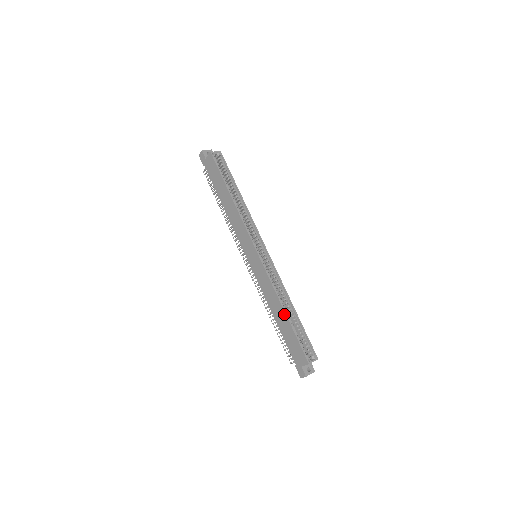
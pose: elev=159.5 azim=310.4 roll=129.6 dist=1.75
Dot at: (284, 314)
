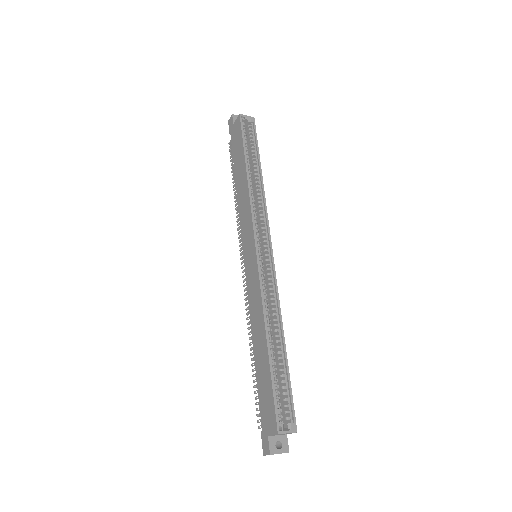
Dot at: (265, 344)
